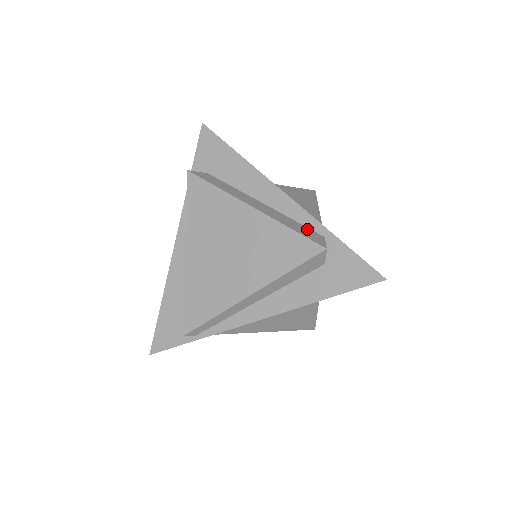
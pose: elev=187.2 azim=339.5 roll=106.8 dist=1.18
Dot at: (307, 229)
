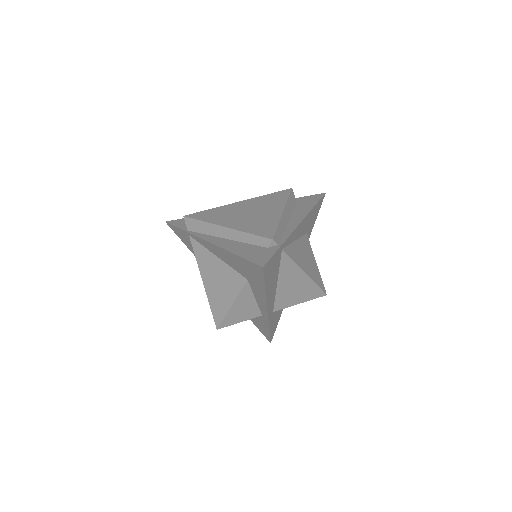
Dot at: occluded
